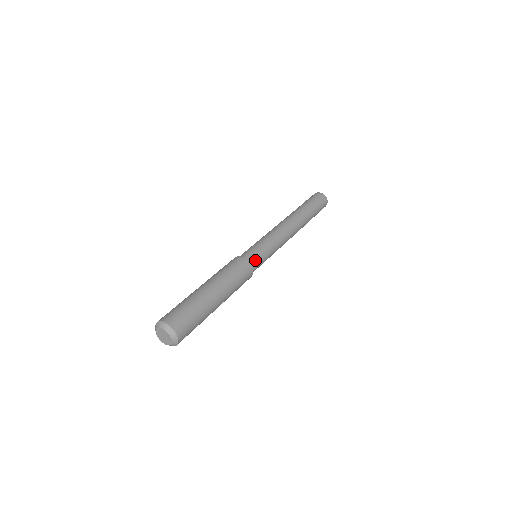
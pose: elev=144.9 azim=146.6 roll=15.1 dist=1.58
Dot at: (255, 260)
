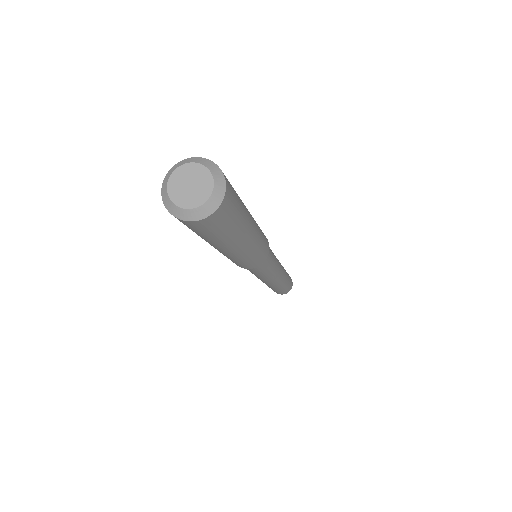
Dot at: occluded
